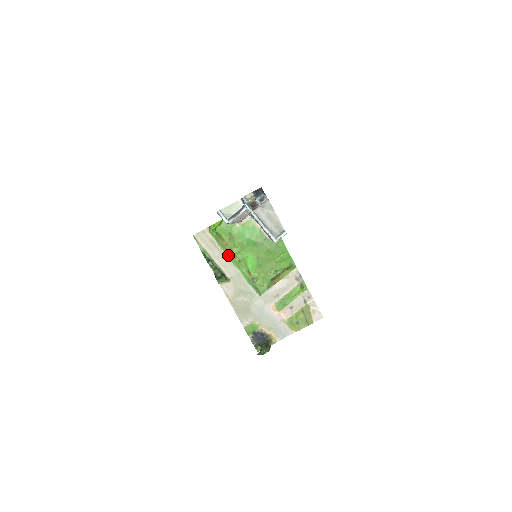
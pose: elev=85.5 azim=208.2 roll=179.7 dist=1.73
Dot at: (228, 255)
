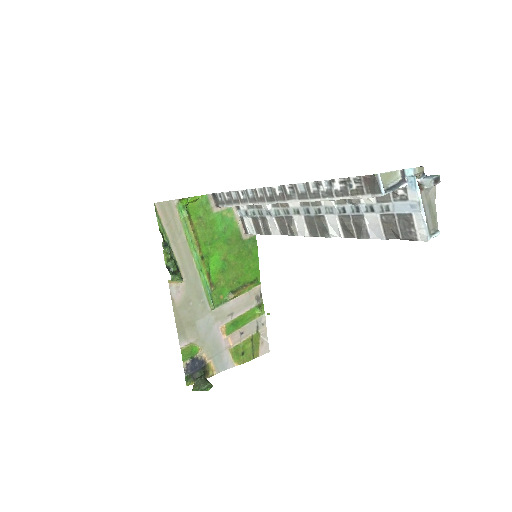
Dot at: (191, 245)
